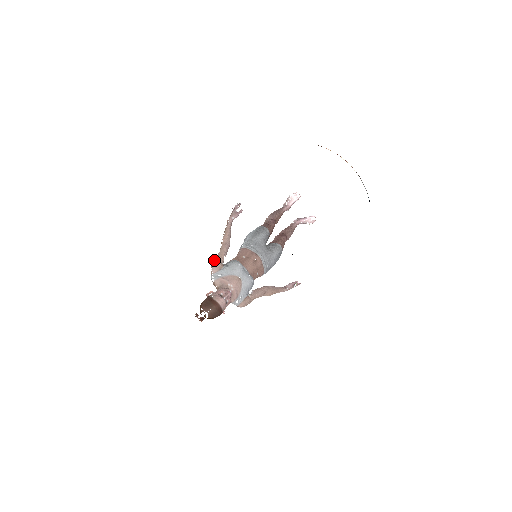
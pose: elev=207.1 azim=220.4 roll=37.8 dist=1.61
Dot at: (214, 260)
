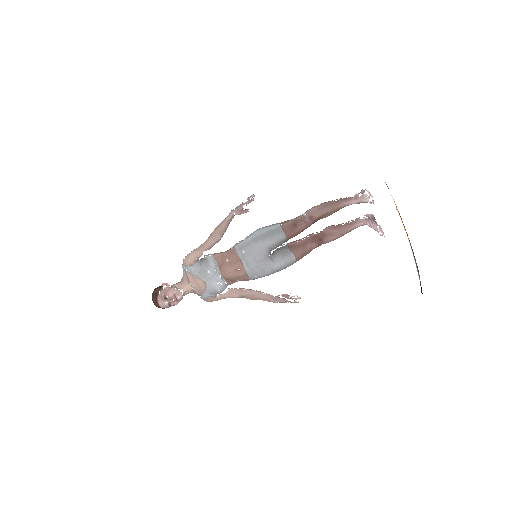
Dot at: (194, 249)
